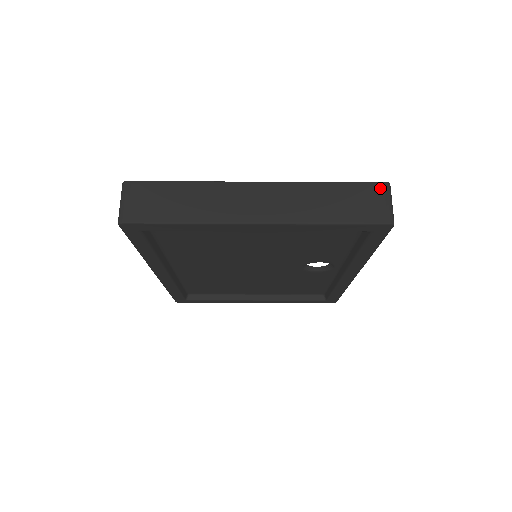
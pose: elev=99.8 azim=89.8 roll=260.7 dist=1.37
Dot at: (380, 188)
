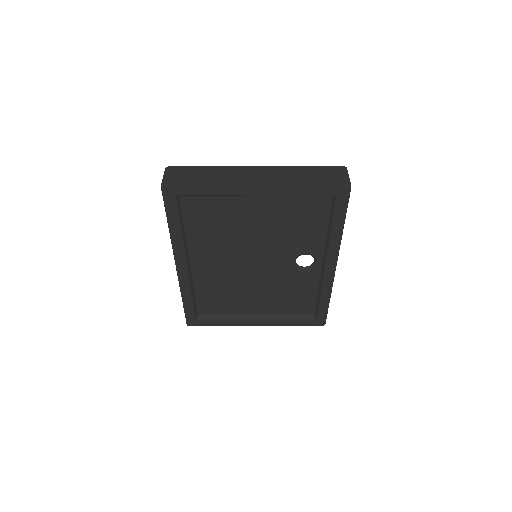
Dot at: (340, 169)
